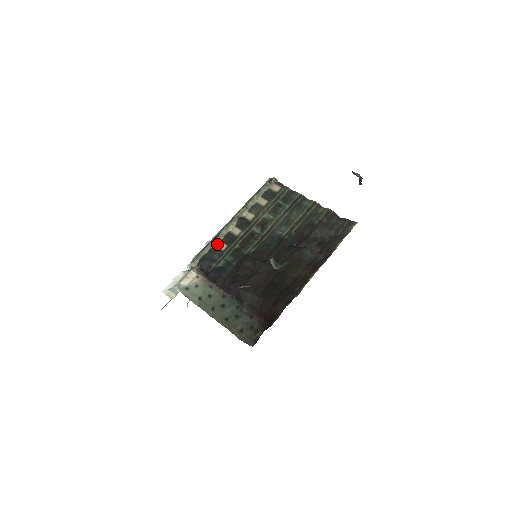
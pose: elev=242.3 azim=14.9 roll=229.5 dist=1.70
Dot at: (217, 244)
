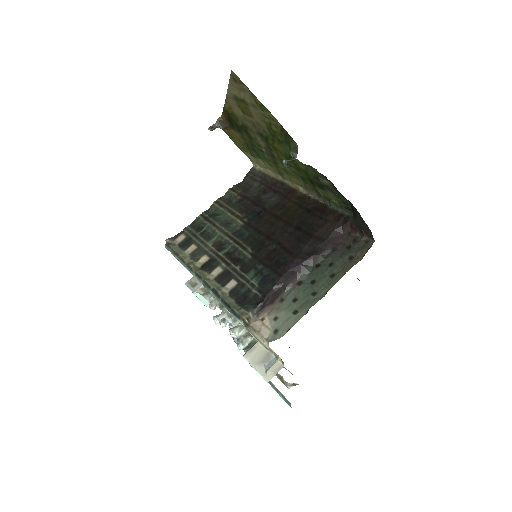
Dot at: (226, 291)
